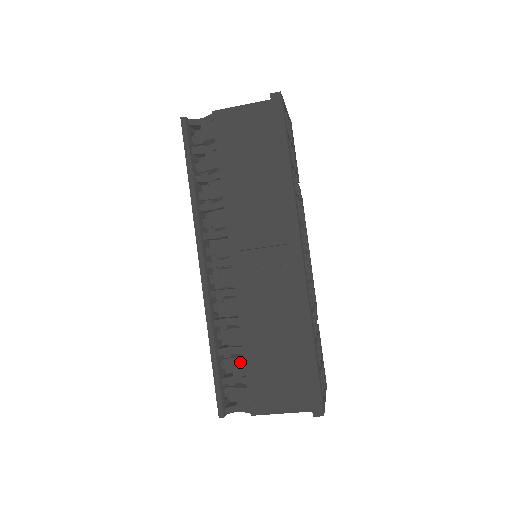
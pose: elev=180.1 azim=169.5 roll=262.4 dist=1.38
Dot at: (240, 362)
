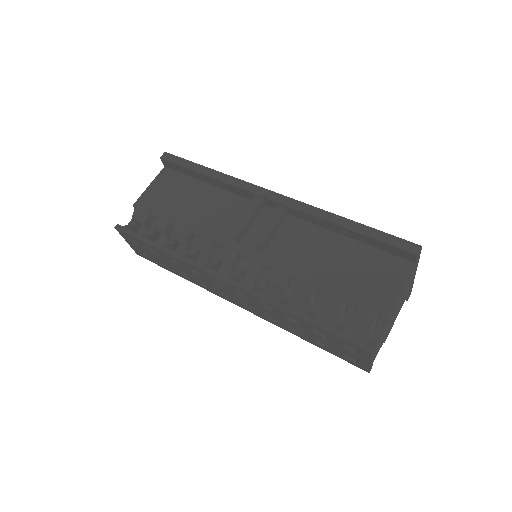
Dot at: (330, 299)
